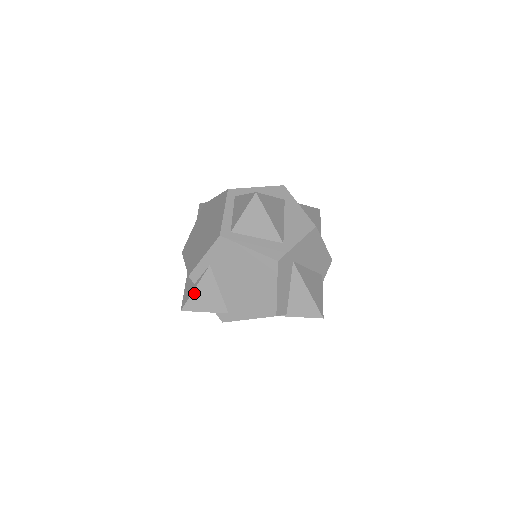
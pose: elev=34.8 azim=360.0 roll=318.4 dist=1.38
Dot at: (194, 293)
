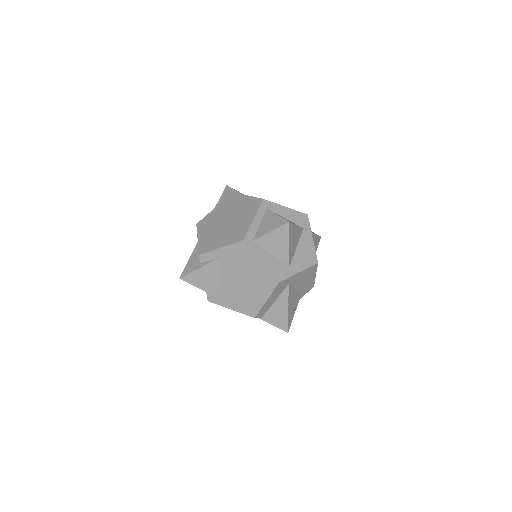
Dot at: (197, 271)
